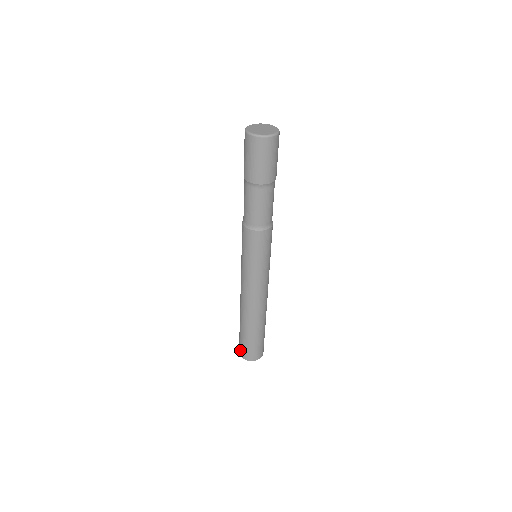
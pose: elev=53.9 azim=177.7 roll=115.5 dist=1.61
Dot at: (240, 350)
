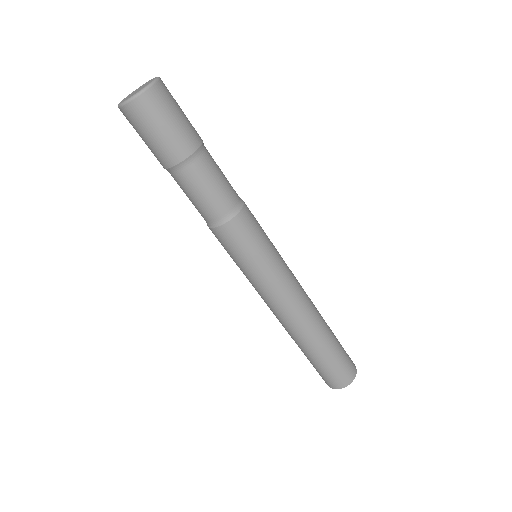
Dot at: occluded
